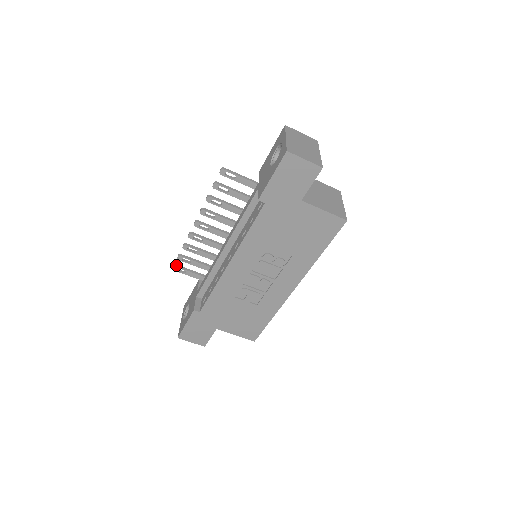
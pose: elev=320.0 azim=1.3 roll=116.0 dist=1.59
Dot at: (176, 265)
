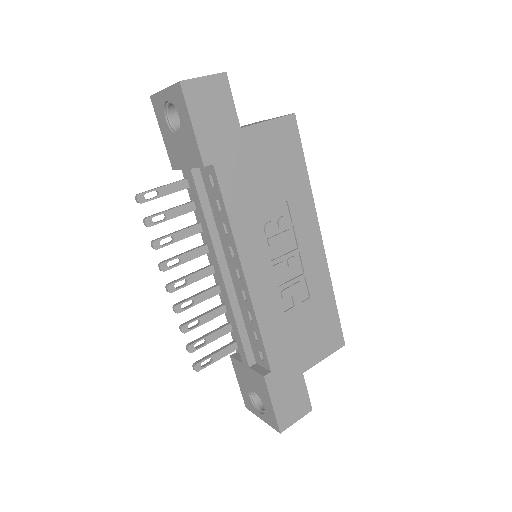
Dot at: (195, 363)
